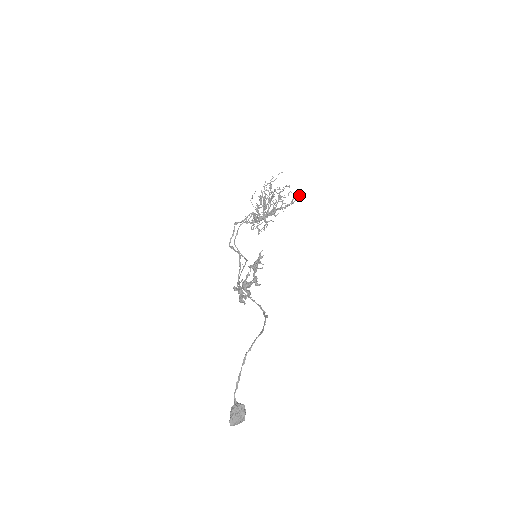
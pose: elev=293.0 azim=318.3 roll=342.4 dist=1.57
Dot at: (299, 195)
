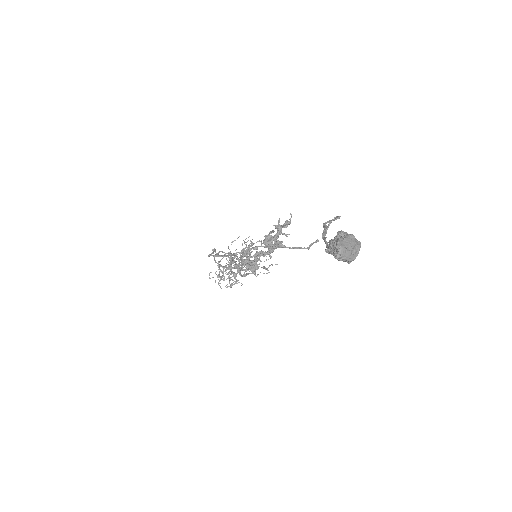
Dot at: (277, 264)
